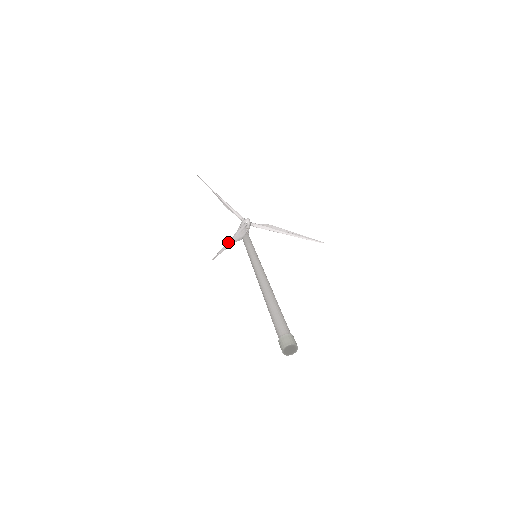
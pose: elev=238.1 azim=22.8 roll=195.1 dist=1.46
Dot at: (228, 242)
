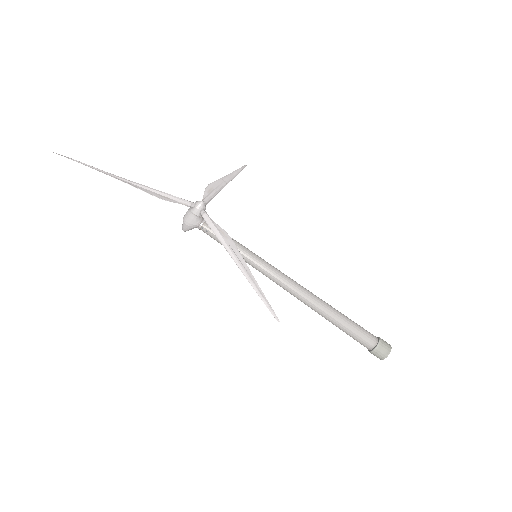
Dot at: (244, 271)
